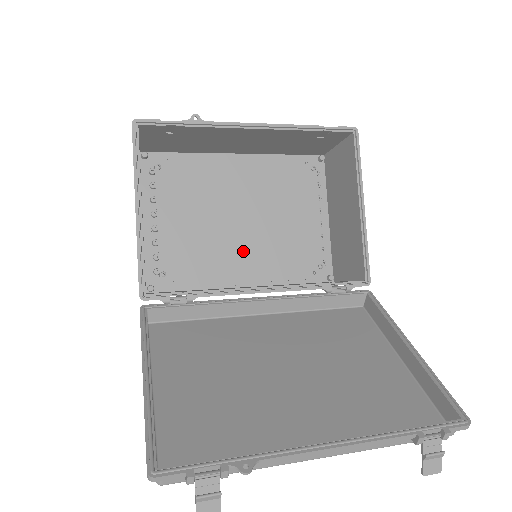
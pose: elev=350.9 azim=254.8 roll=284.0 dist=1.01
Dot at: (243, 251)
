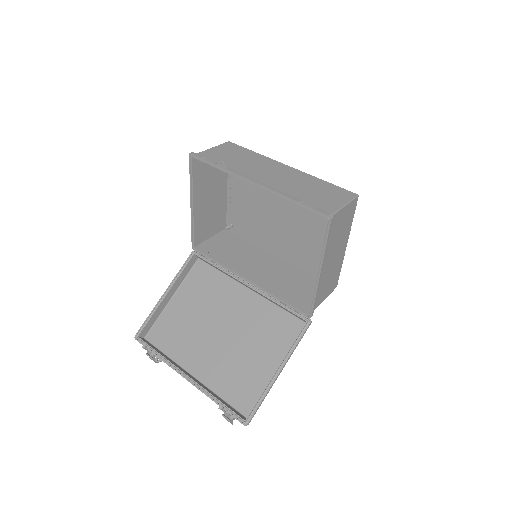
Dot at: (275, 236)
